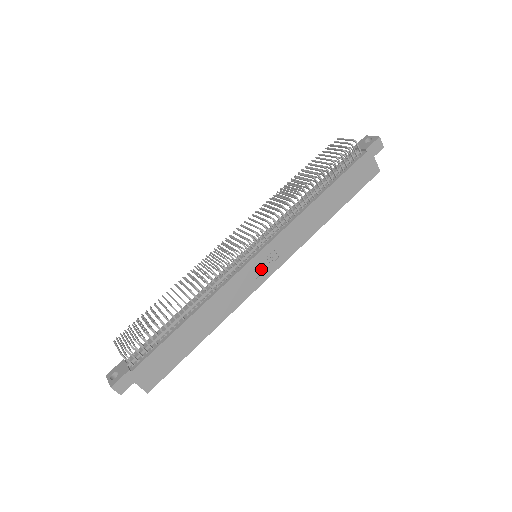
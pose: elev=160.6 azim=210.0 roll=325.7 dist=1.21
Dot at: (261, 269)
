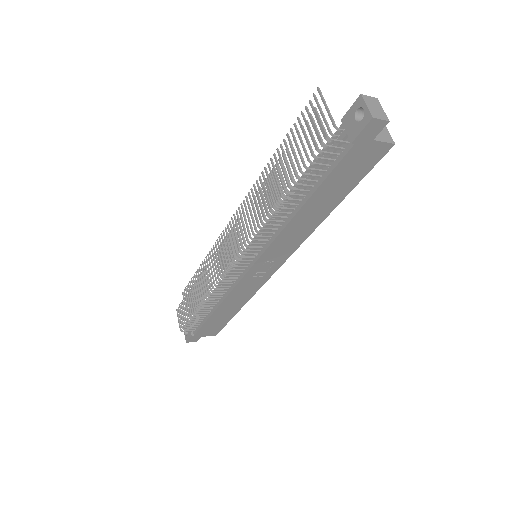
Dot at: (263, 271)
